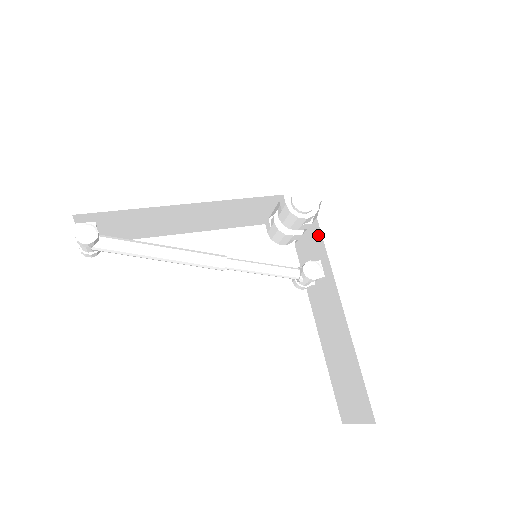
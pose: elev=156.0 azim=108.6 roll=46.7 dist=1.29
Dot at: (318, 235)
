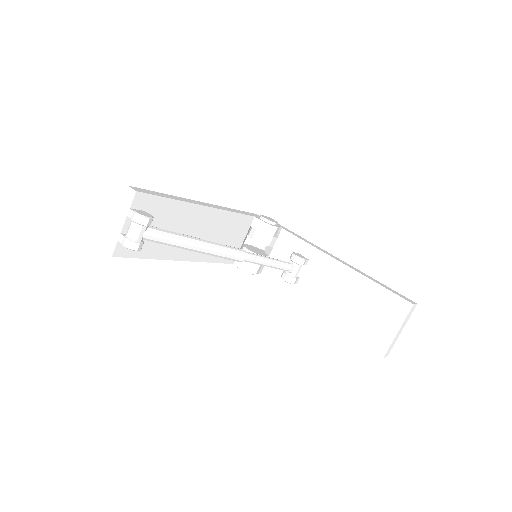
Dot at: (288, 238)
